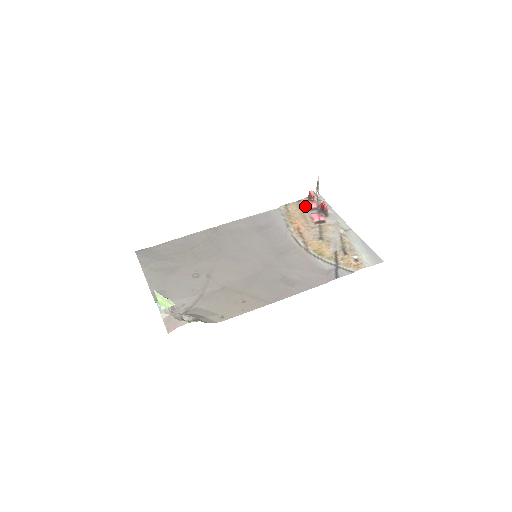
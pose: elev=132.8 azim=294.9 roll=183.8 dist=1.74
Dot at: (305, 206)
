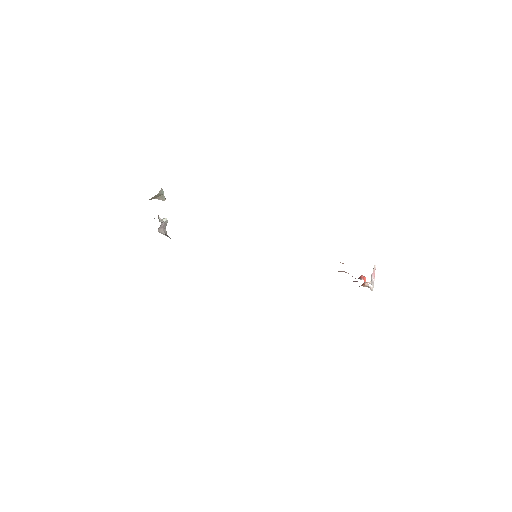
Dot at: occluded
